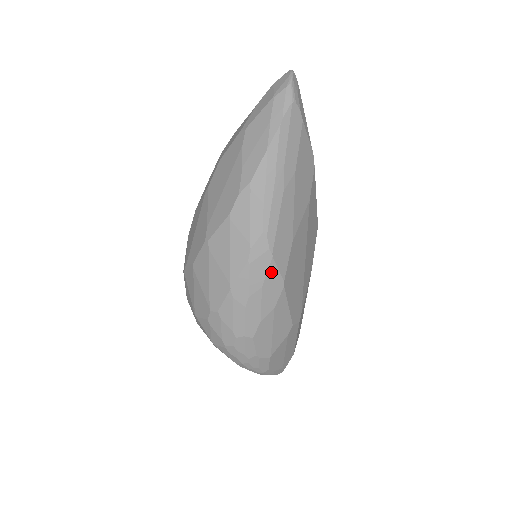
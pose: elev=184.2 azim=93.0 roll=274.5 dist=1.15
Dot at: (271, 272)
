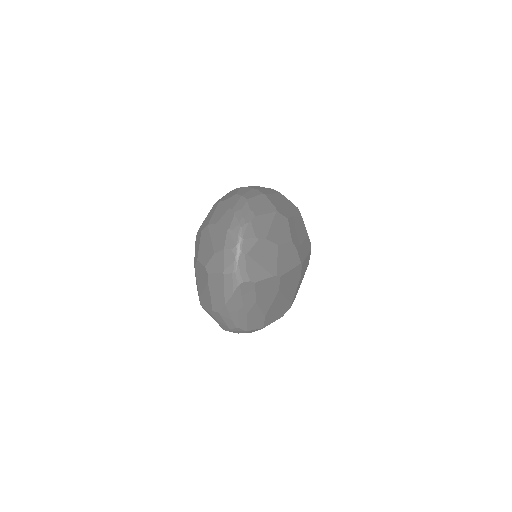
Dot at: occluded
